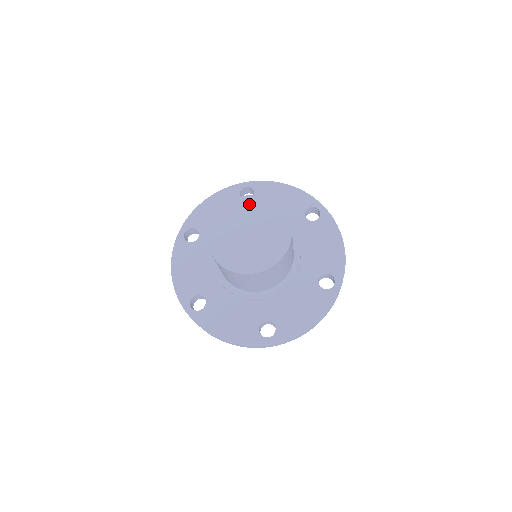
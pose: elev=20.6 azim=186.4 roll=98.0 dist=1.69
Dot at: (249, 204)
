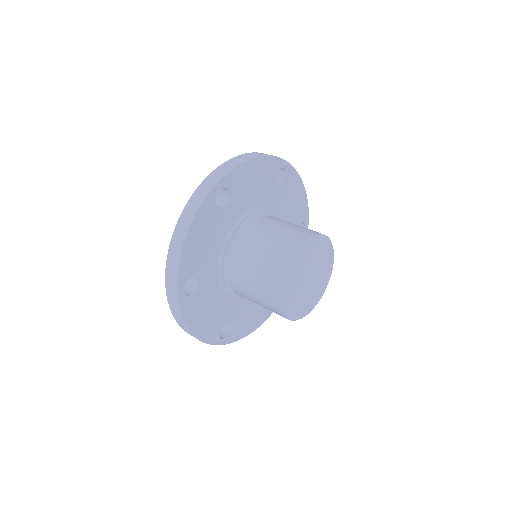
Dot at: (324, 247)
